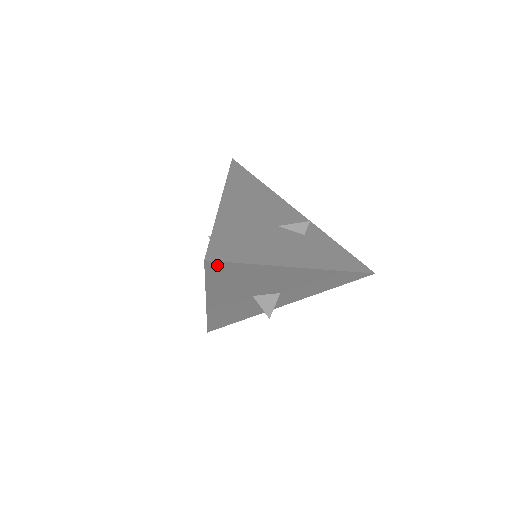
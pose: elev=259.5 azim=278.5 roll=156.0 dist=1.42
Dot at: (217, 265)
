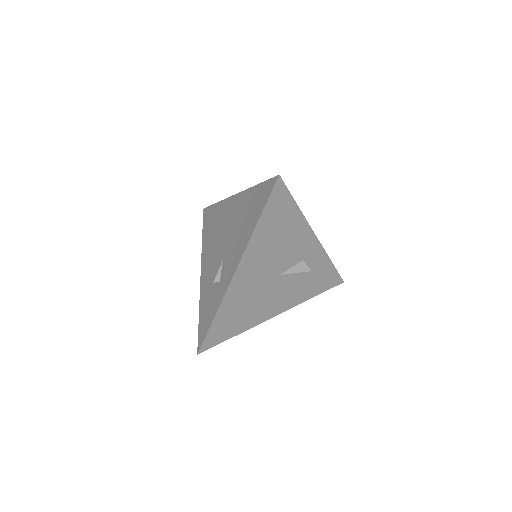
Dot at: occluded
